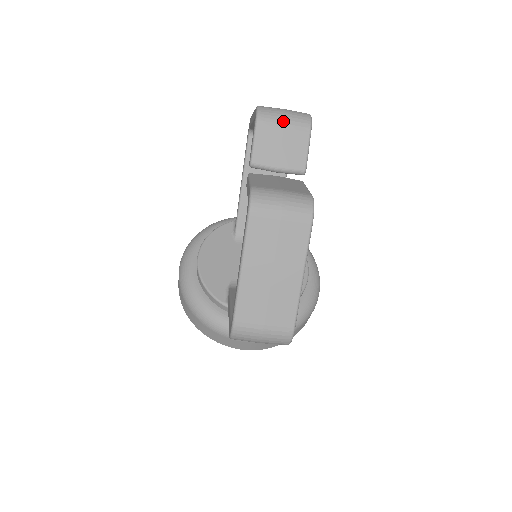
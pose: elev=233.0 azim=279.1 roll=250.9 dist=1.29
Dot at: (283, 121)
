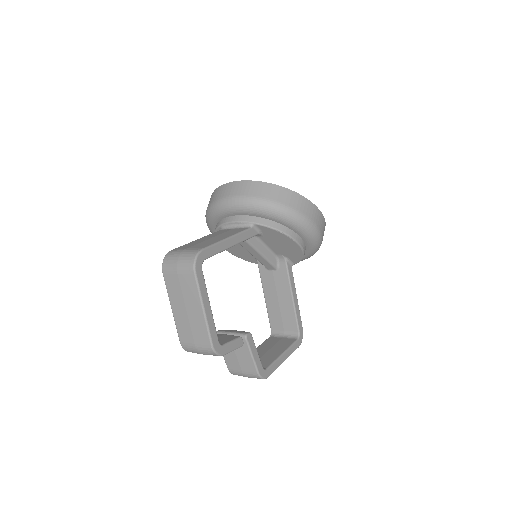
Dot at: occluded
